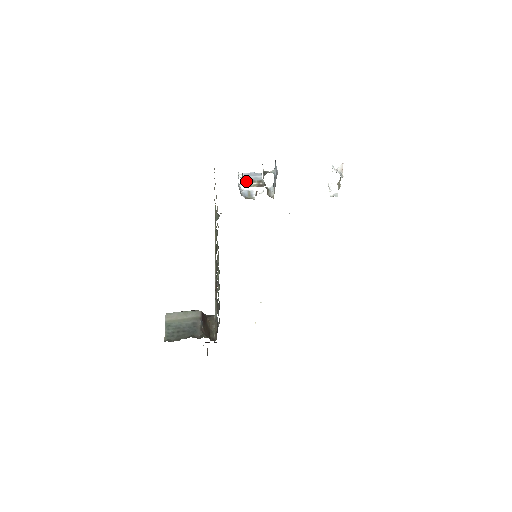
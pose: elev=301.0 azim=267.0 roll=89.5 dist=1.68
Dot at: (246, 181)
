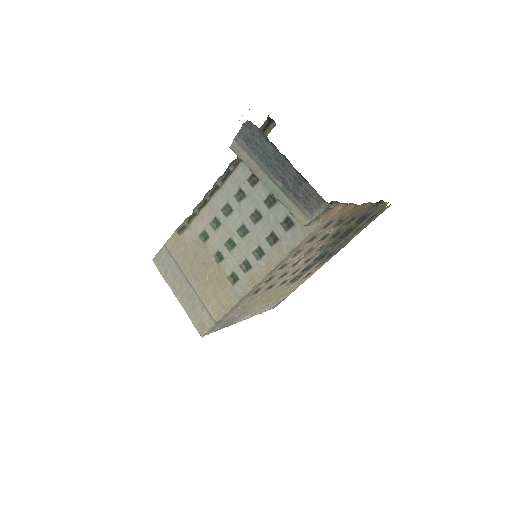
Dot at: occluded
